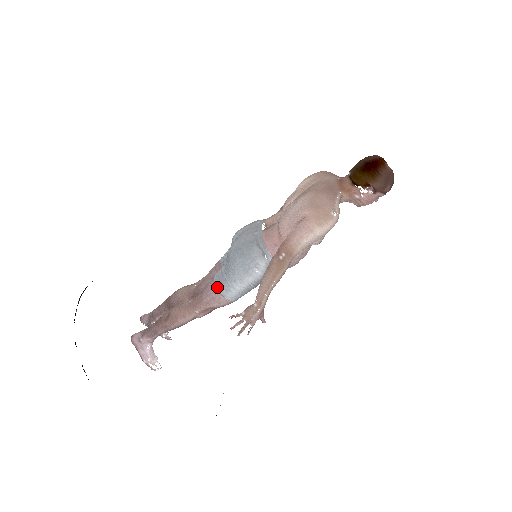
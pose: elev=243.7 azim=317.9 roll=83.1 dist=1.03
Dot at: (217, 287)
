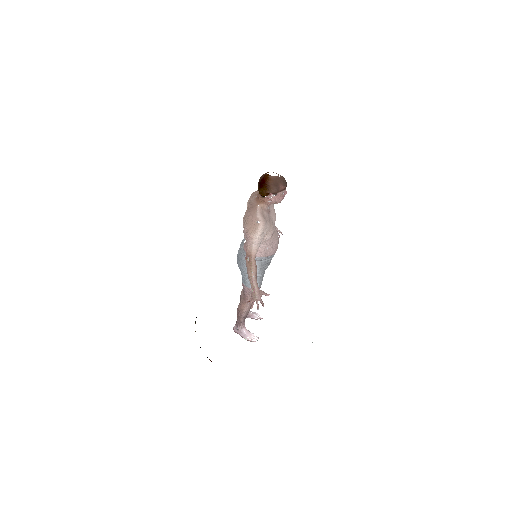
Dot at: (245, 285)
